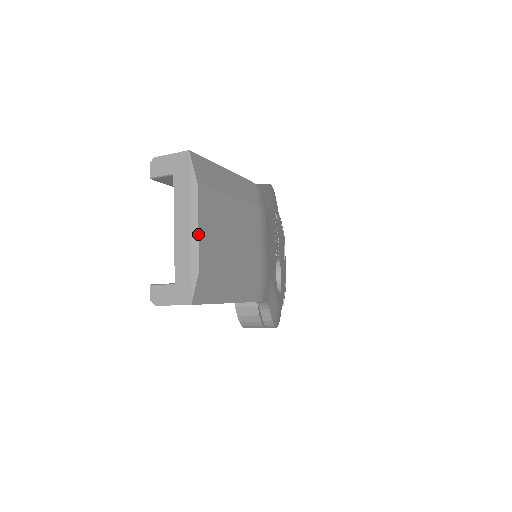
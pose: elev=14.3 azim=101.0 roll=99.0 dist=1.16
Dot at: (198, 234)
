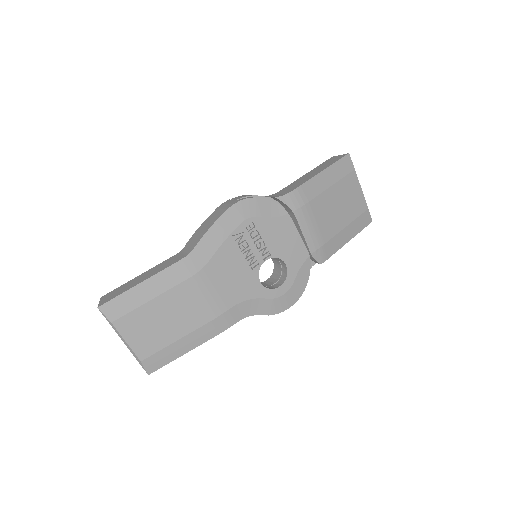
Dot at: (129, 346)
